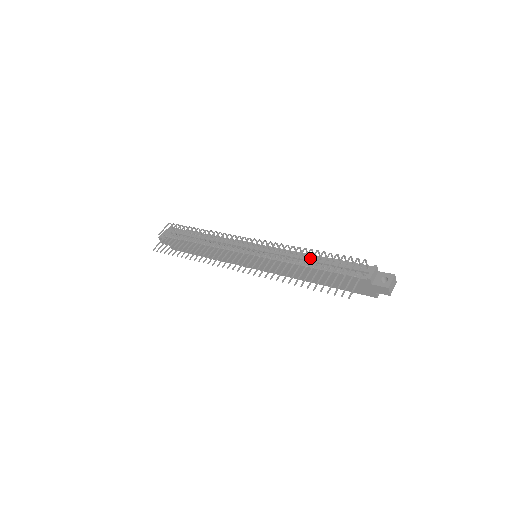
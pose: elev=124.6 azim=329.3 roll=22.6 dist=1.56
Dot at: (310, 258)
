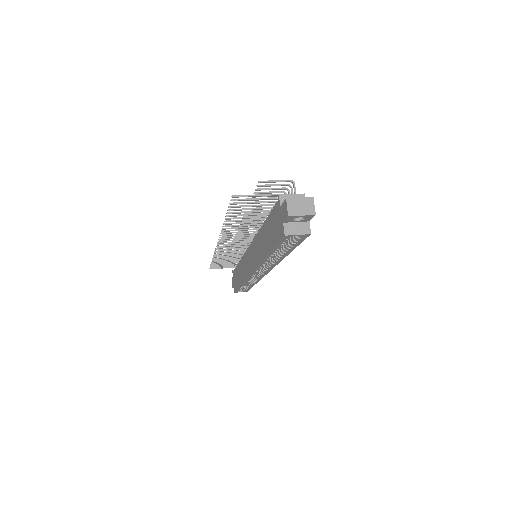
Dot at: occluded
